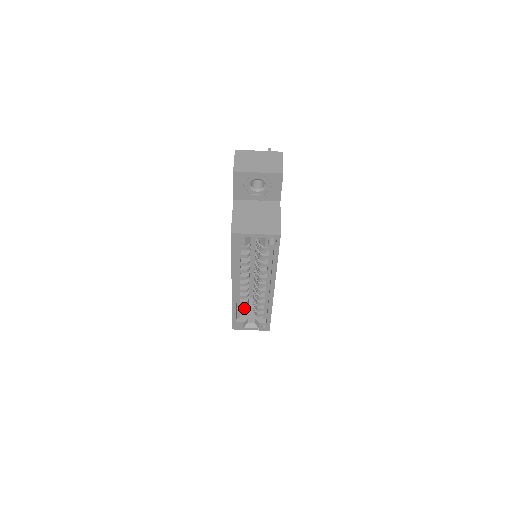
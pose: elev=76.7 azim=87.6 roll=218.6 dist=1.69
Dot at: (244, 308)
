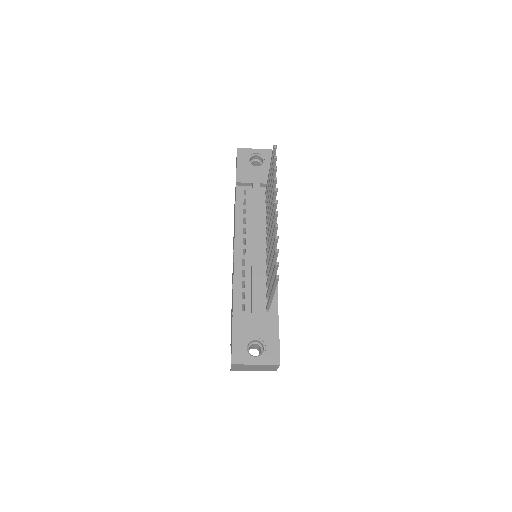
Dot at: occluded
